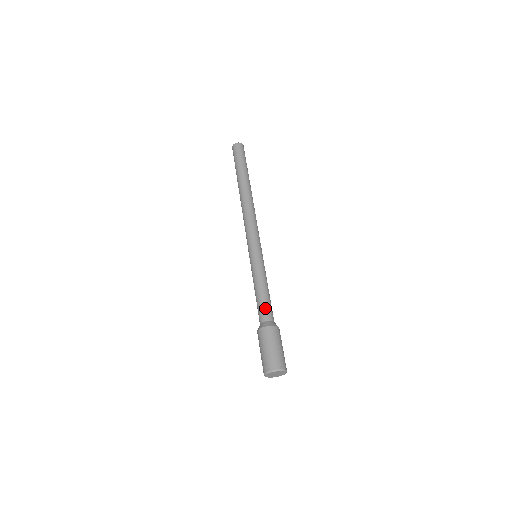
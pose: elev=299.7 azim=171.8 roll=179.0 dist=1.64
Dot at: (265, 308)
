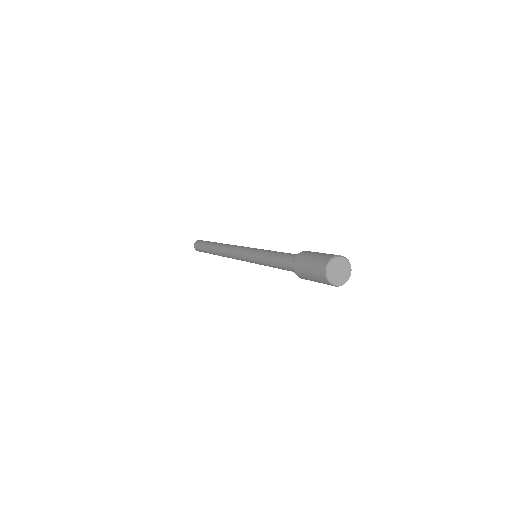
Dot at: (287, 255)
